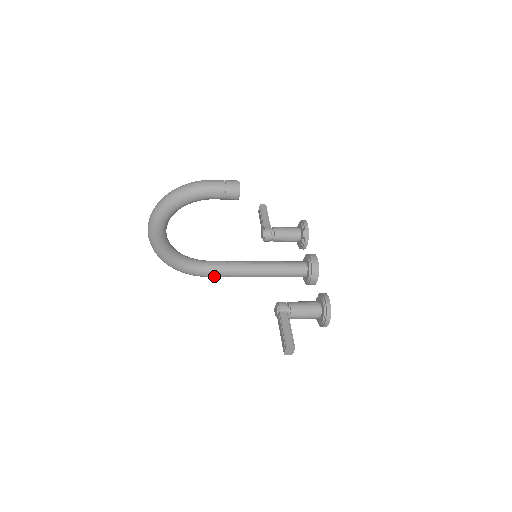
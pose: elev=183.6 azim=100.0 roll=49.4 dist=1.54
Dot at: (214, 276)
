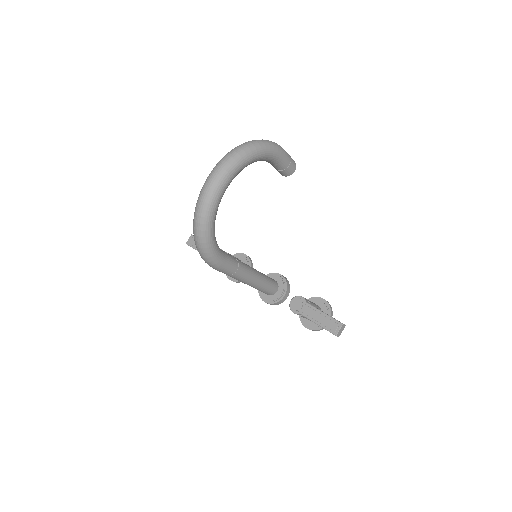
Dot at: (227, 268)
